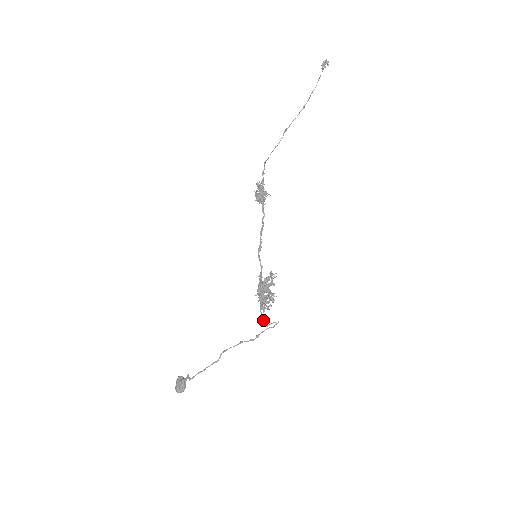
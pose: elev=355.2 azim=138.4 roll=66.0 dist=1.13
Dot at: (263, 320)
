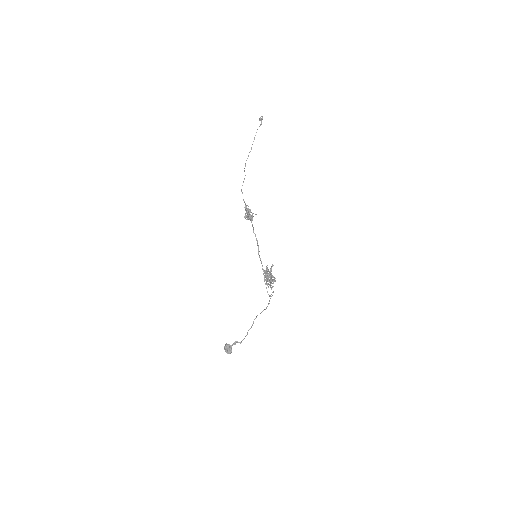
Dot at: occluded
